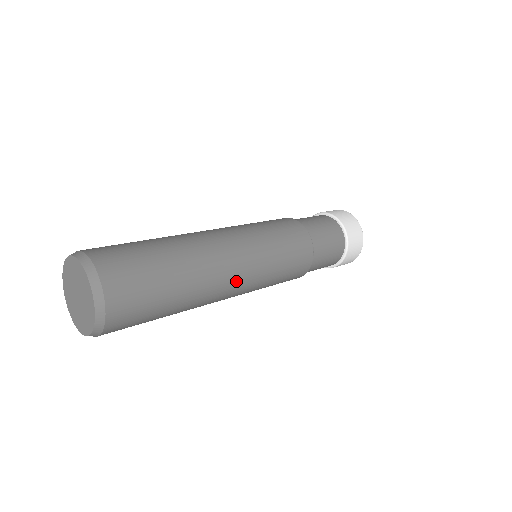
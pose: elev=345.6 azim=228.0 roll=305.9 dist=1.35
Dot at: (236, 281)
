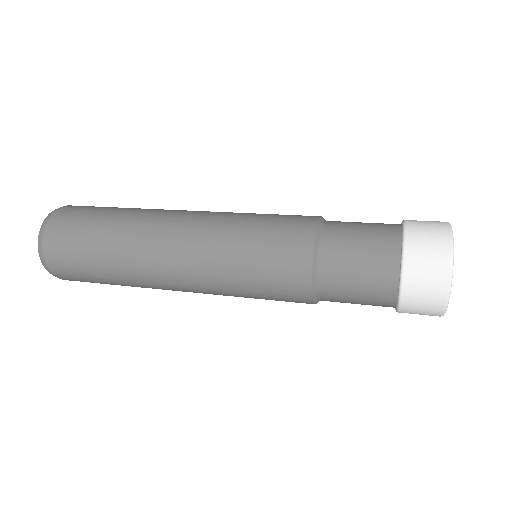
Dot at: (177, 252)
